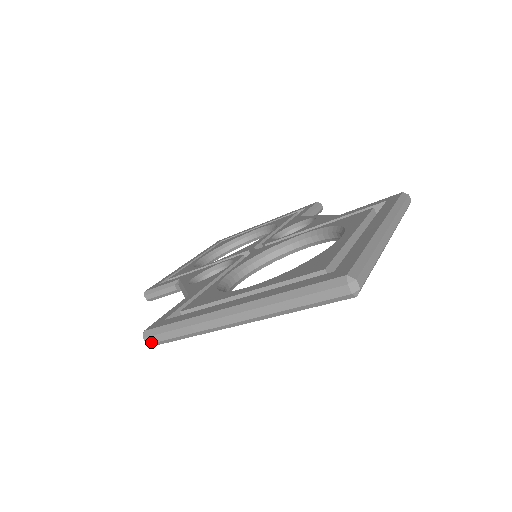
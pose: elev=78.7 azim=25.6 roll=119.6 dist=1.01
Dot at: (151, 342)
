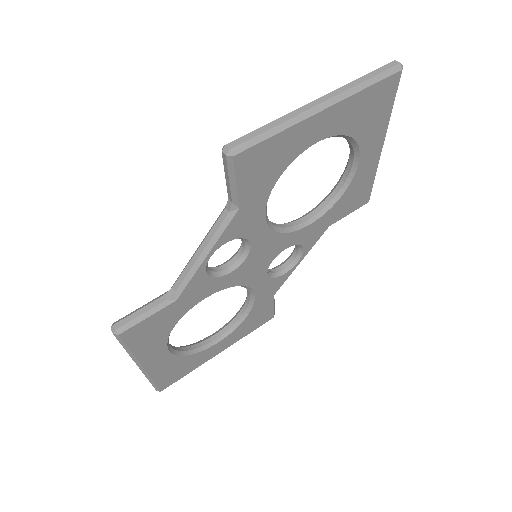
Dot at: (236, 145)
